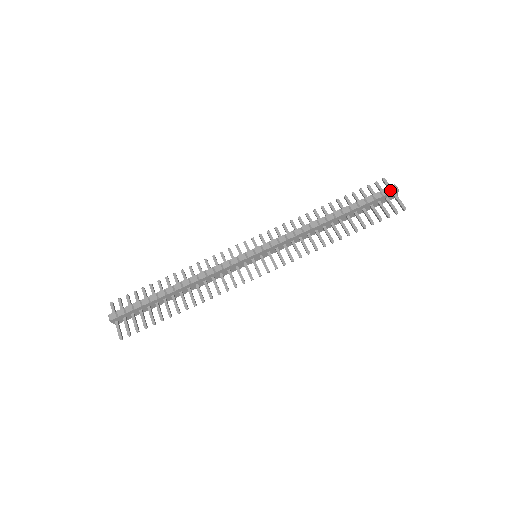
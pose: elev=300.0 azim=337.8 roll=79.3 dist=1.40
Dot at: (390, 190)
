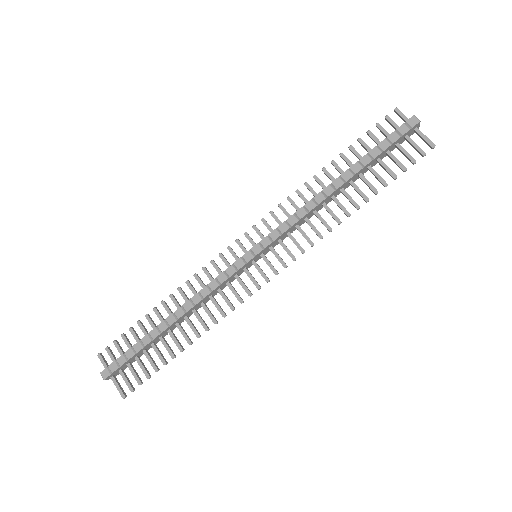
Dot at: (409, 125)
